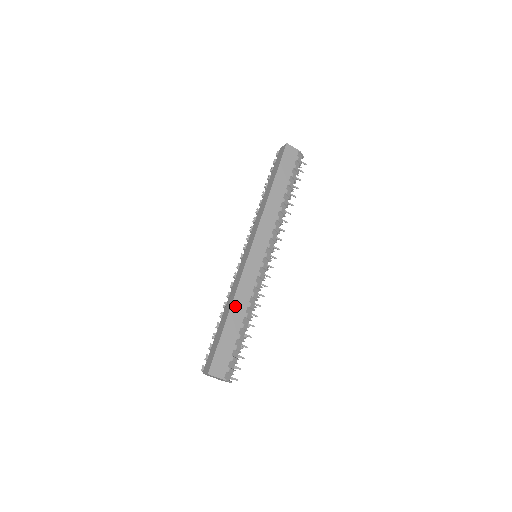
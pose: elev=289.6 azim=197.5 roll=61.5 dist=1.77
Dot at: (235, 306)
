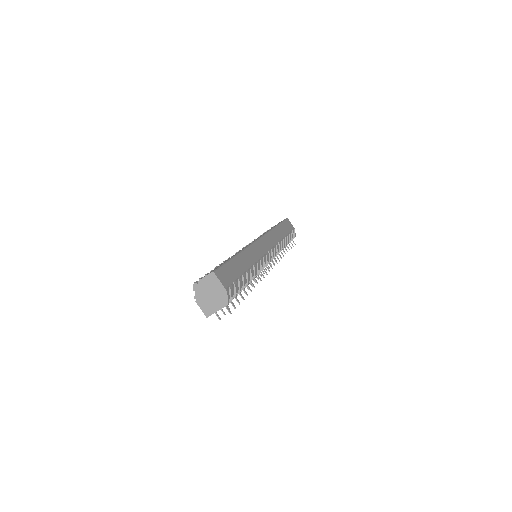
Dot at: (244, 254)
